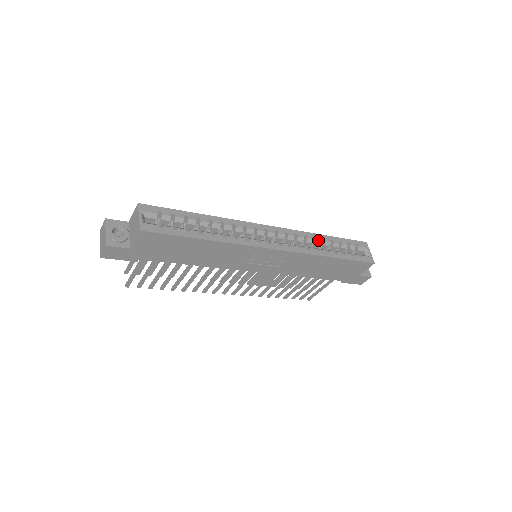
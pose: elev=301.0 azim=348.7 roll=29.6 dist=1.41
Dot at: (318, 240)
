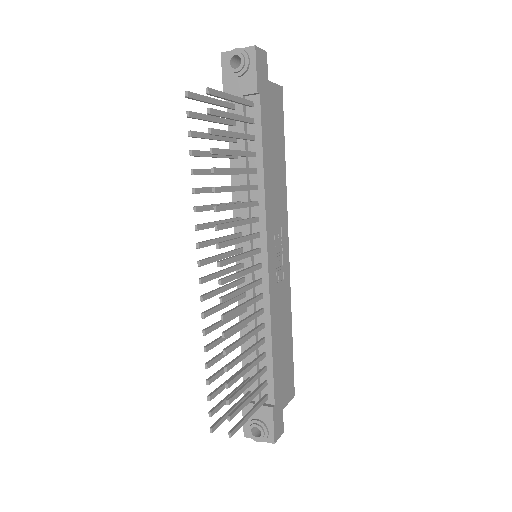
Dot at: occluded
